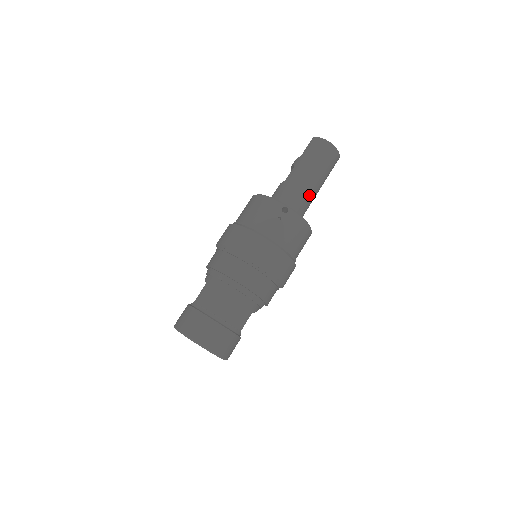
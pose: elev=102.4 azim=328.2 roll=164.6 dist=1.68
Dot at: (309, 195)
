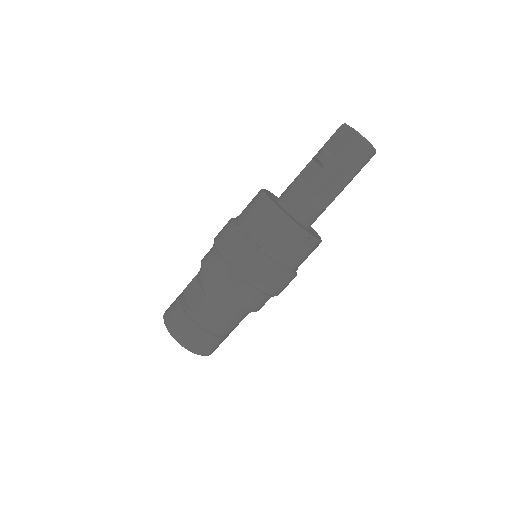
Dot at: occluded
